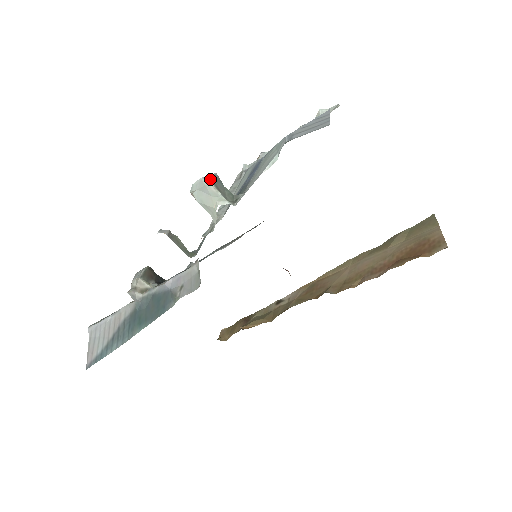
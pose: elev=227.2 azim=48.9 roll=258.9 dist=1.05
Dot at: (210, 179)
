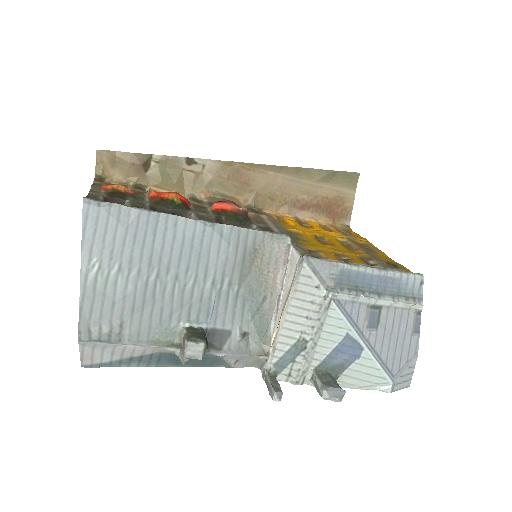
Dot at: occluded
